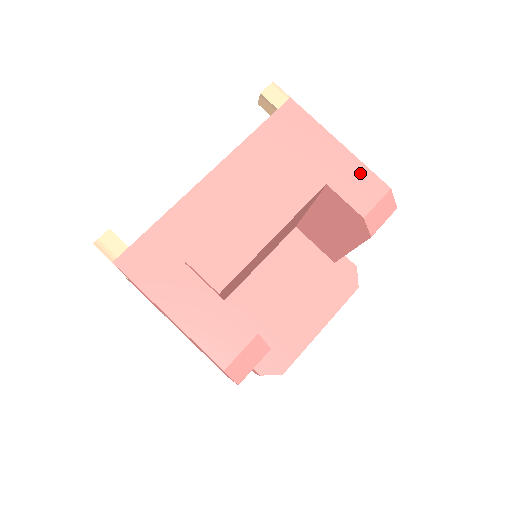
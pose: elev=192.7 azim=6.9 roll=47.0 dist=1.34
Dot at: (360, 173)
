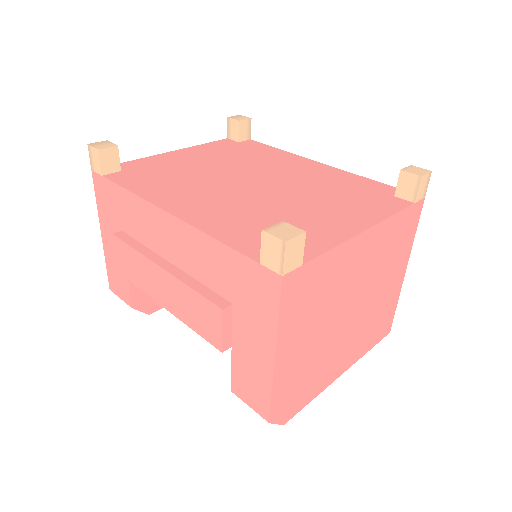
Dot at: (261, 386)
